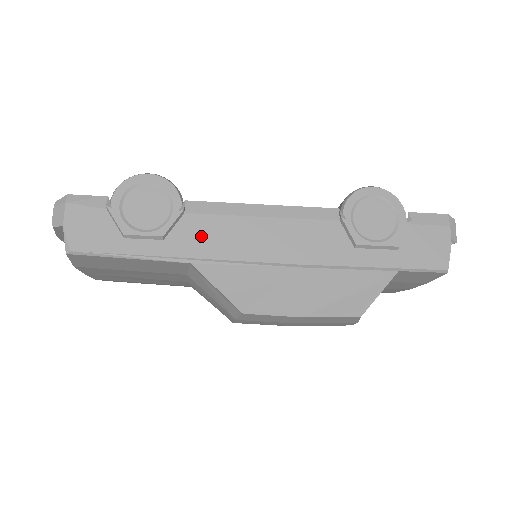
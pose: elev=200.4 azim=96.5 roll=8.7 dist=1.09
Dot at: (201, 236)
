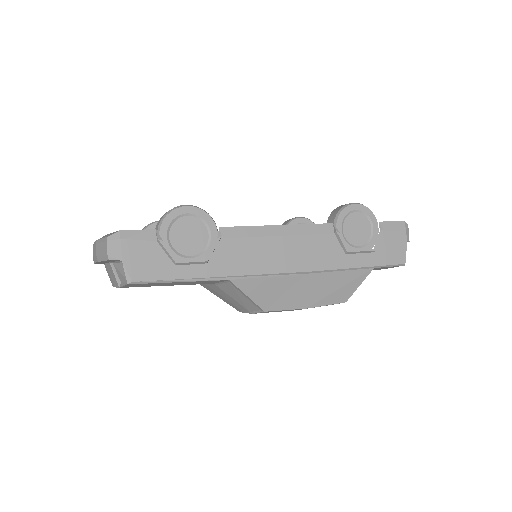
Dot at: (236, 257)
